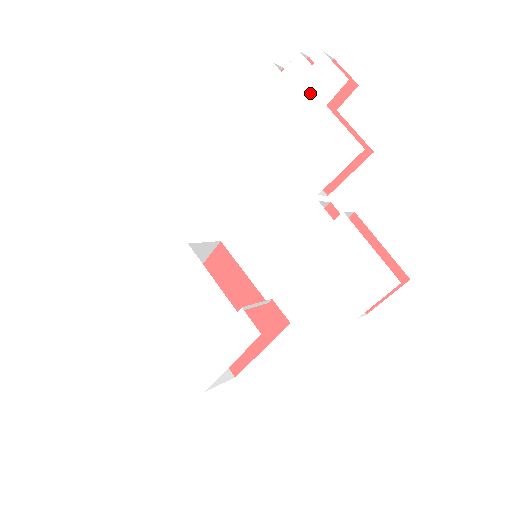
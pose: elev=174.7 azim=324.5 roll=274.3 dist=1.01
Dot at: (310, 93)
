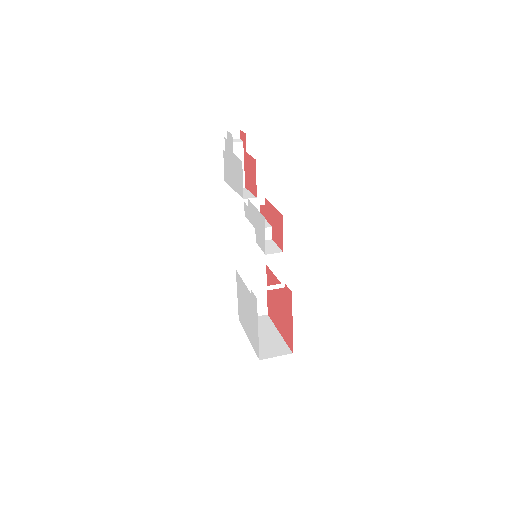
Dot at: (230, 152)
